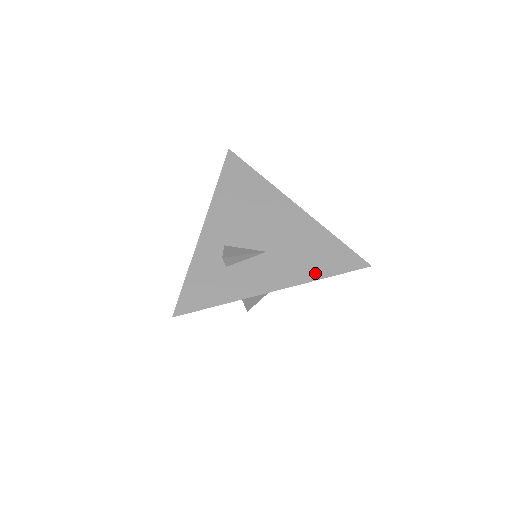
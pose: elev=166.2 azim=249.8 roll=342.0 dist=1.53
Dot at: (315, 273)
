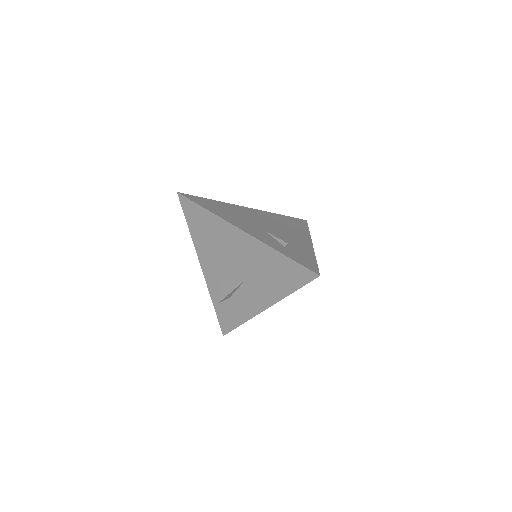
Dot at: (282, 291)
